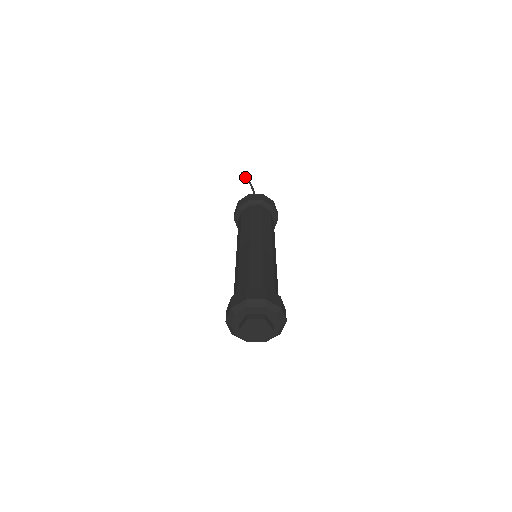
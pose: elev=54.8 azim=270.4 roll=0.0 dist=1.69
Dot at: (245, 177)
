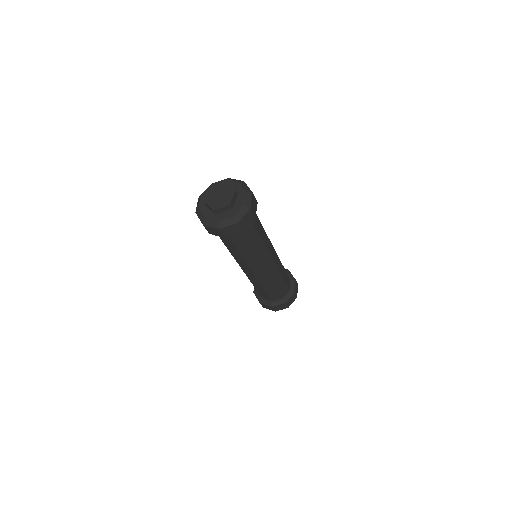
Dot at: occluded
